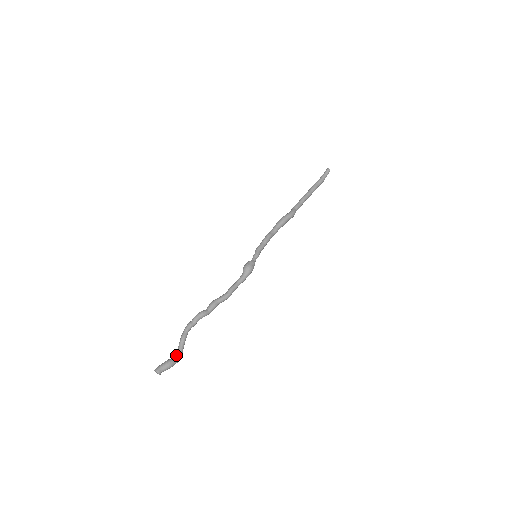
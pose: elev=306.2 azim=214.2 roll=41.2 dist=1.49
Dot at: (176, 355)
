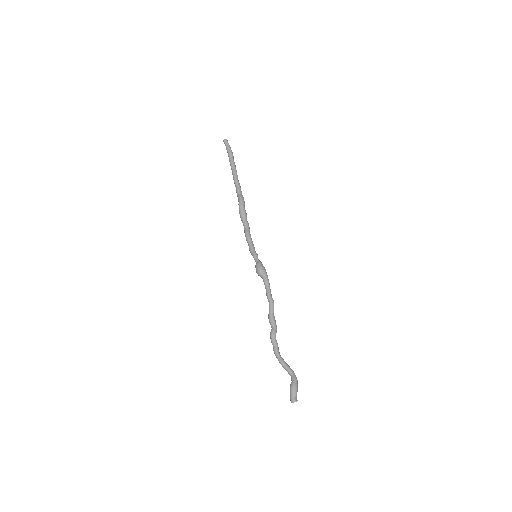
Dot at: (291, 377)
